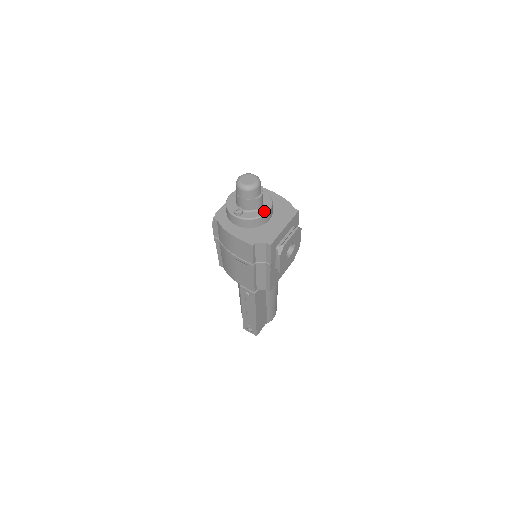
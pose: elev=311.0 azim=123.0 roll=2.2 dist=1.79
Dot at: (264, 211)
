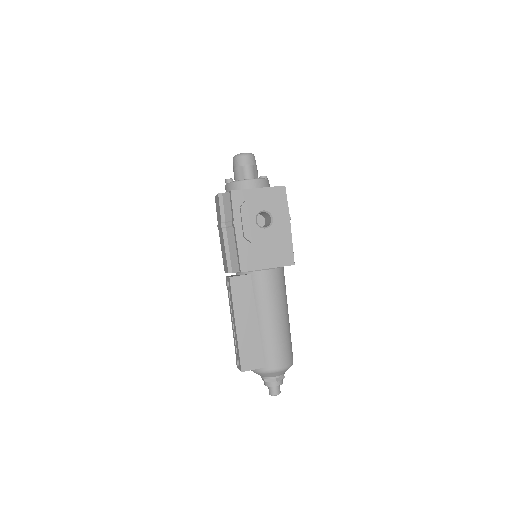
Dot at: (248, 179)
